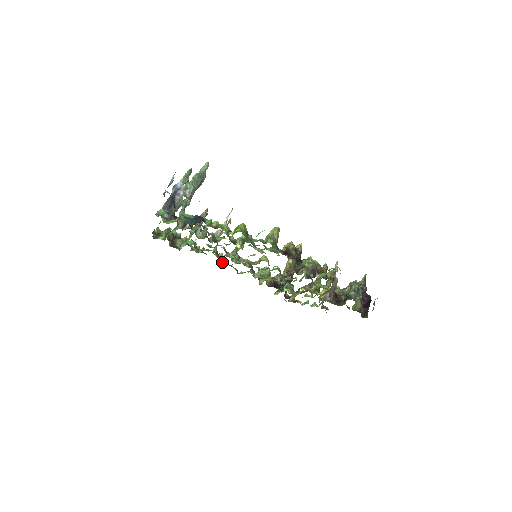
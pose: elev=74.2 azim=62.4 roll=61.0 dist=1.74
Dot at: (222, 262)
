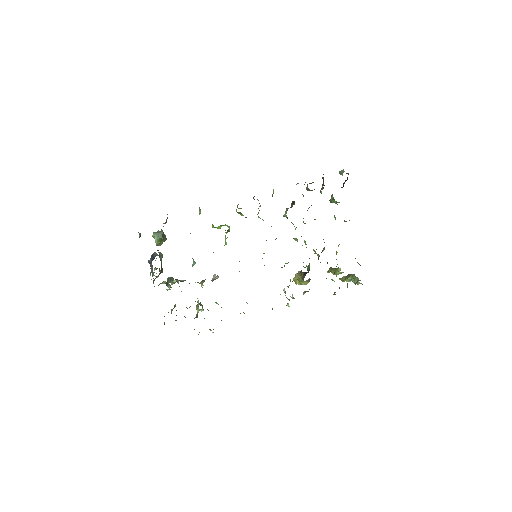
Dot at: occluded
